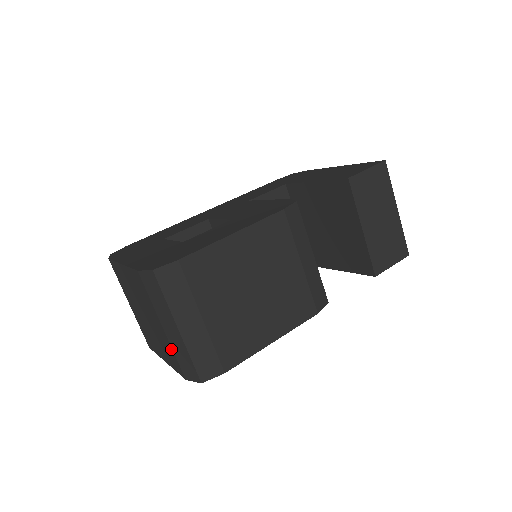
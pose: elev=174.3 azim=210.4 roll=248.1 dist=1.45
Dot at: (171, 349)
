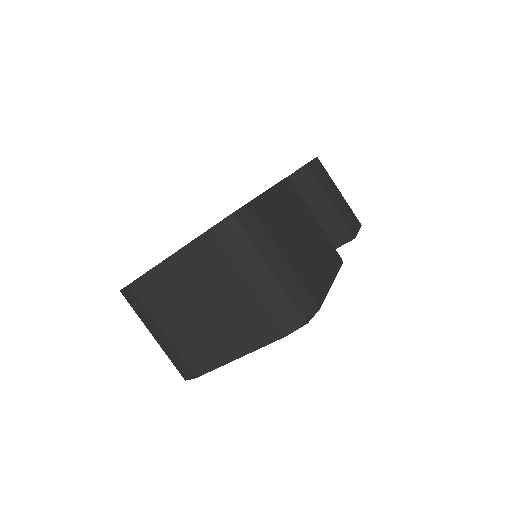
Dot at: (261, 308)
